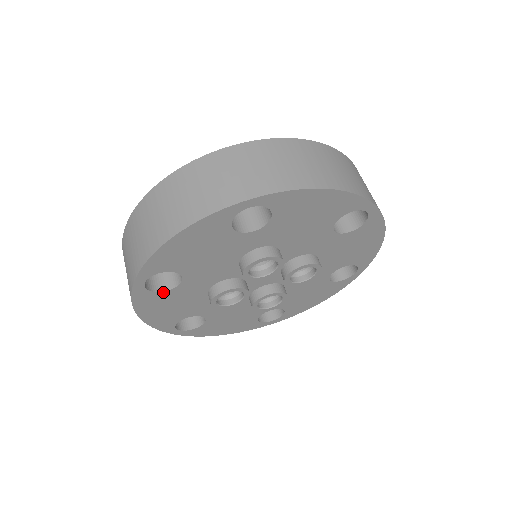
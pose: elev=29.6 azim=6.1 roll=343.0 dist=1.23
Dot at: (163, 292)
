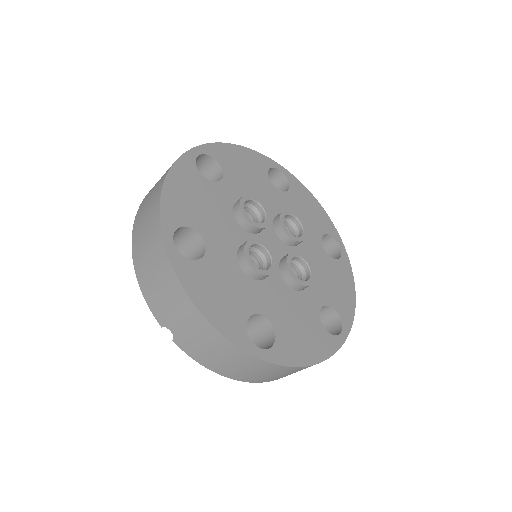
Dot at: (198, 261)
